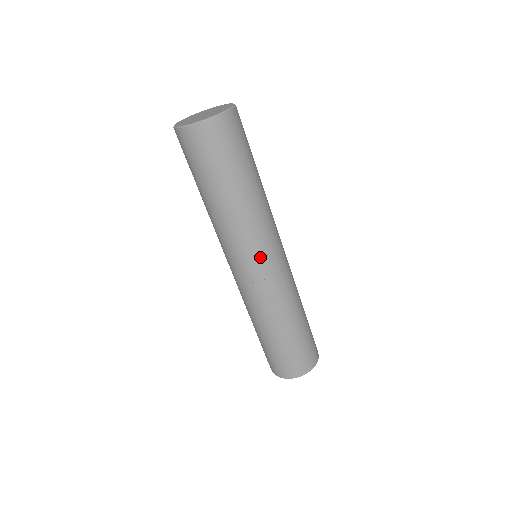
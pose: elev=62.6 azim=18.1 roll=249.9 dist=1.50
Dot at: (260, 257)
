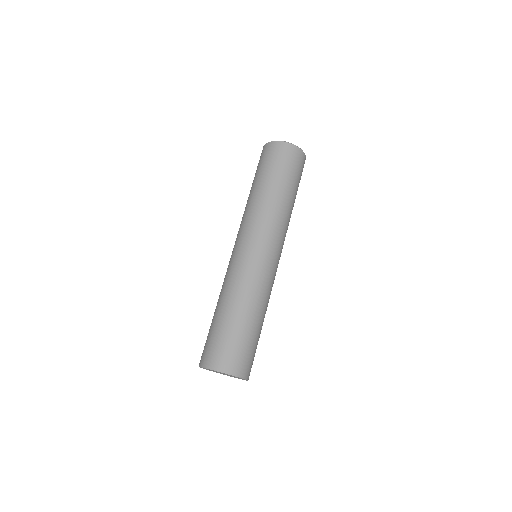
Dot at: (280, 250)
